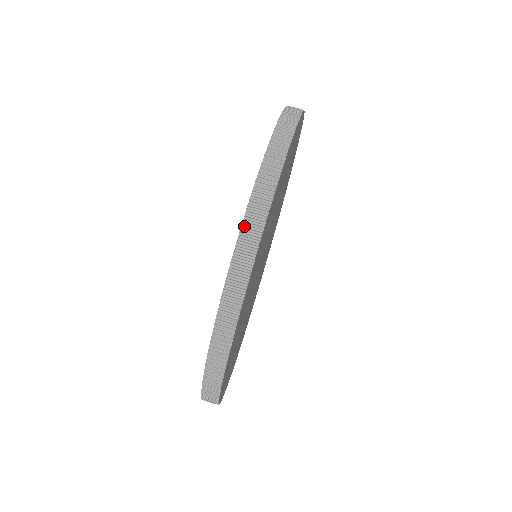
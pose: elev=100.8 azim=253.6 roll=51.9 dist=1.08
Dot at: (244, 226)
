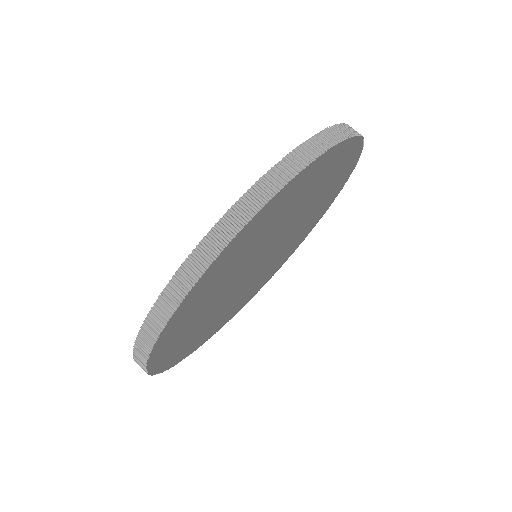
Dot at: (191, 257)
